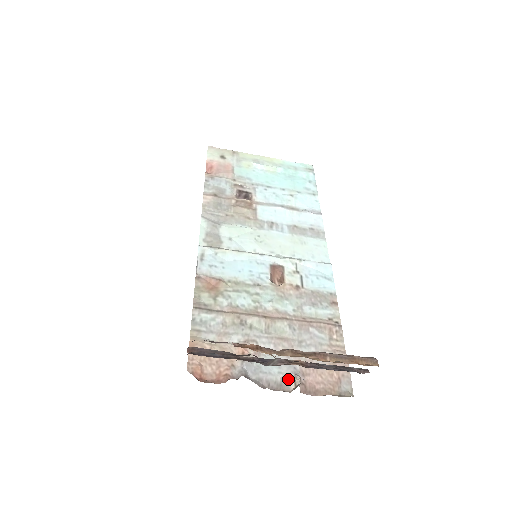
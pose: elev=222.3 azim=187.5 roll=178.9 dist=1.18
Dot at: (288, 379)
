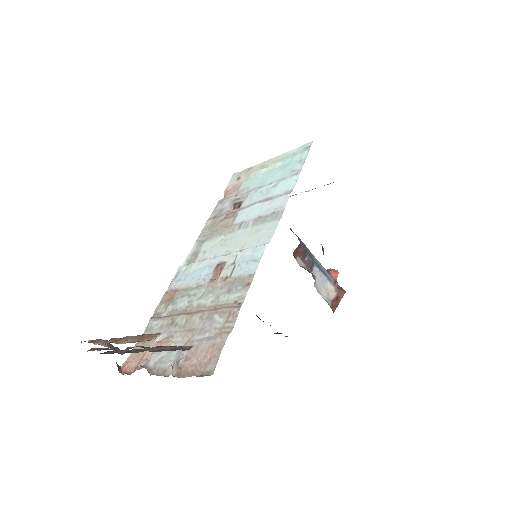
Dot at: occluded
